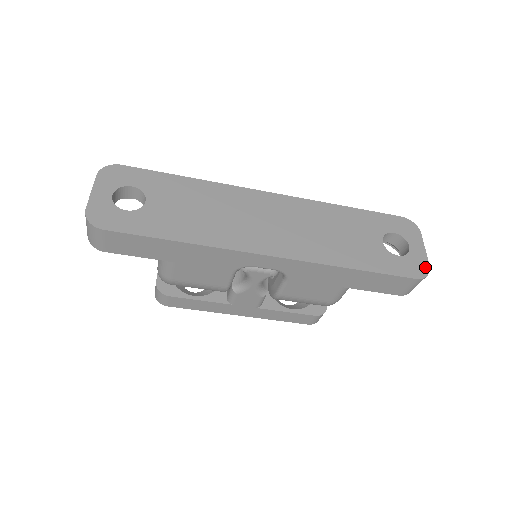
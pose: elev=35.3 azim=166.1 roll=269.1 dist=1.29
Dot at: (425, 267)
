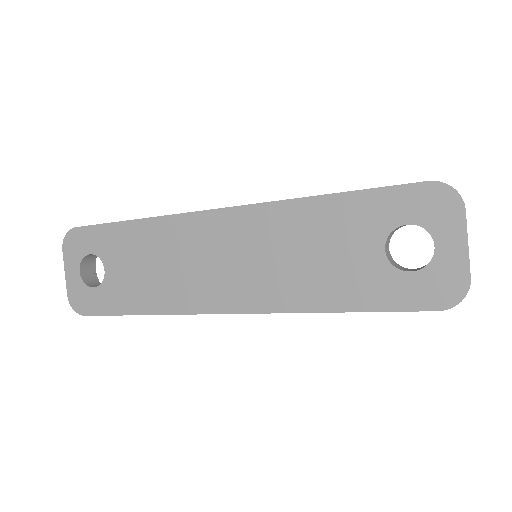
Dot at: (460, 284)
